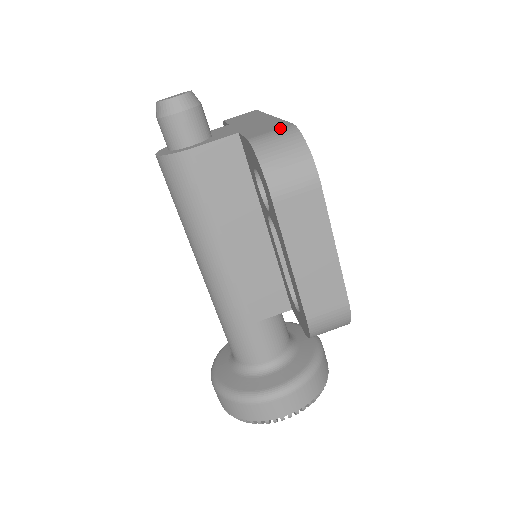
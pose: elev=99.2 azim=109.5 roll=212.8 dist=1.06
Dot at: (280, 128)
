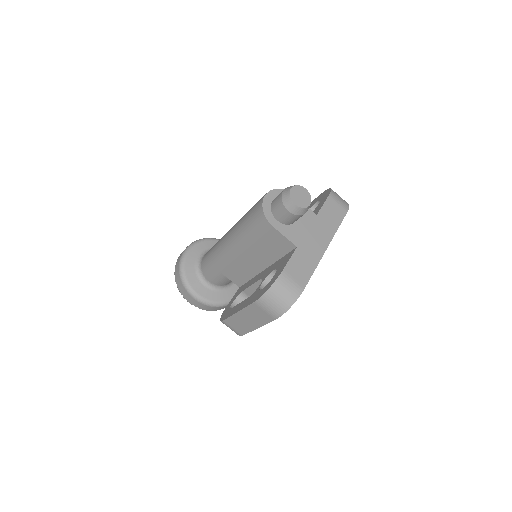
Dot at: (298, 284)
